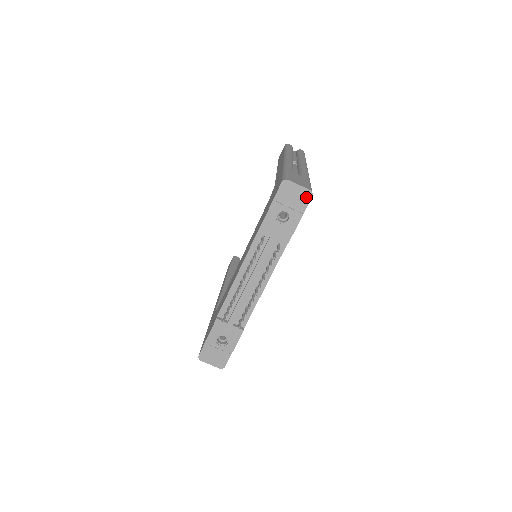
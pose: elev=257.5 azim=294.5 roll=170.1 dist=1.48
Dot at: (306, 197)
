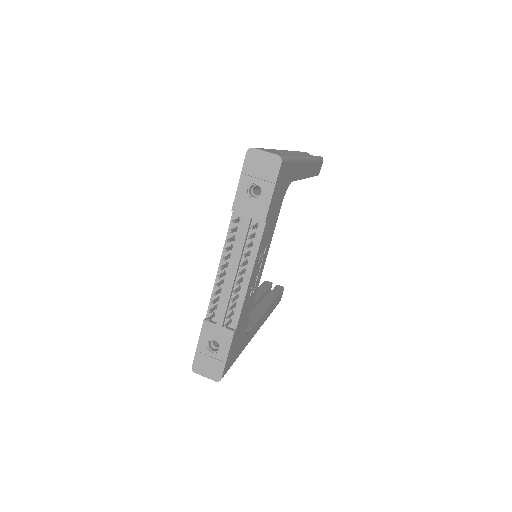
Dot at: (275, 164)
